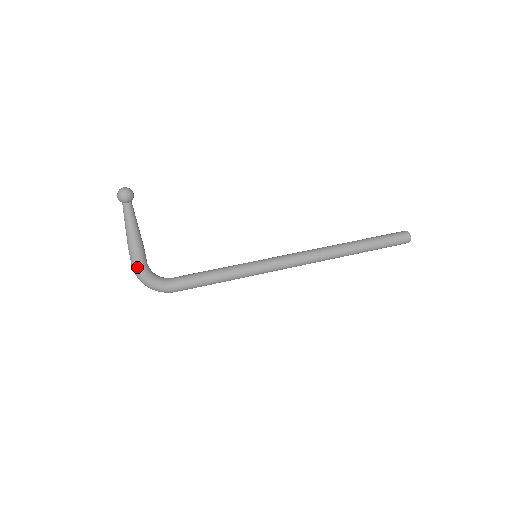
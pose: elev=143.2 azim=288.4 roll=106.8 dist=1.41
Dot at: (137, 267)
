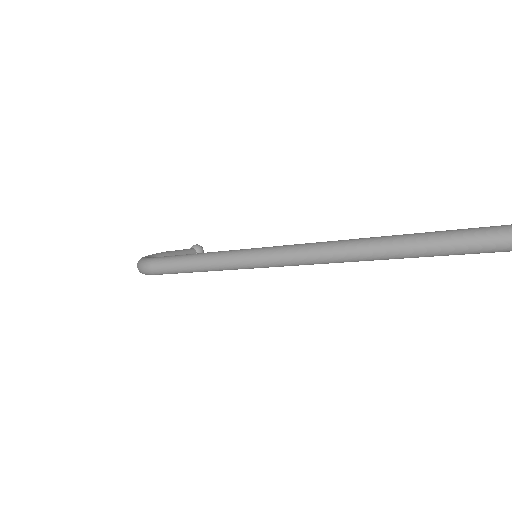
Dot at: occluded
